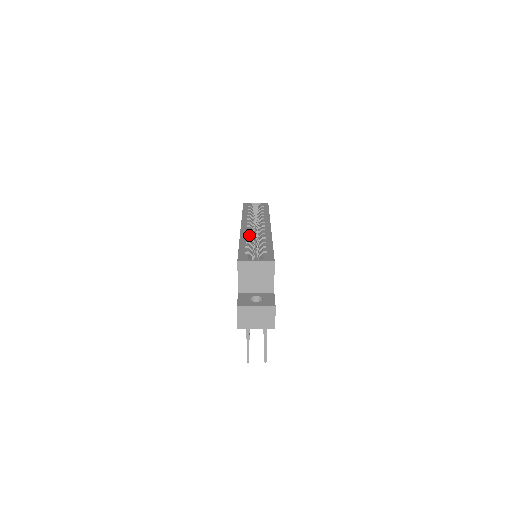
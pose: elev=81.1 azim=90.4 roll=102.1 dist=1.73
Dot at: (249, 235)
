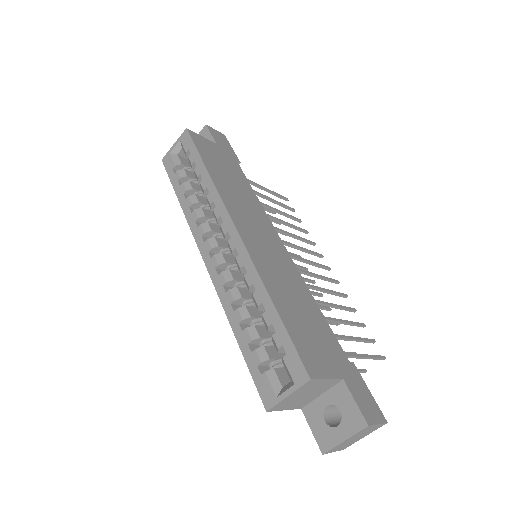
Dot at: (230, 292)
